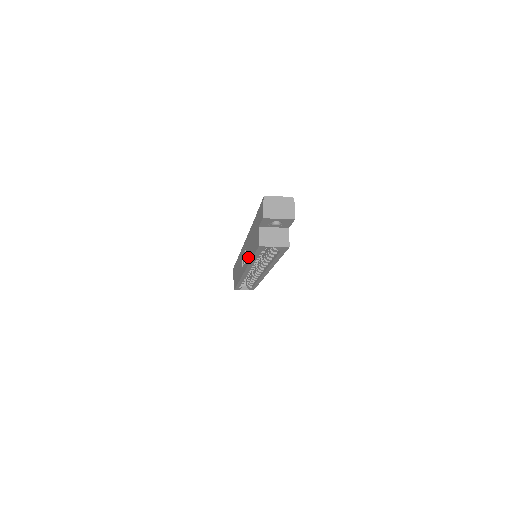
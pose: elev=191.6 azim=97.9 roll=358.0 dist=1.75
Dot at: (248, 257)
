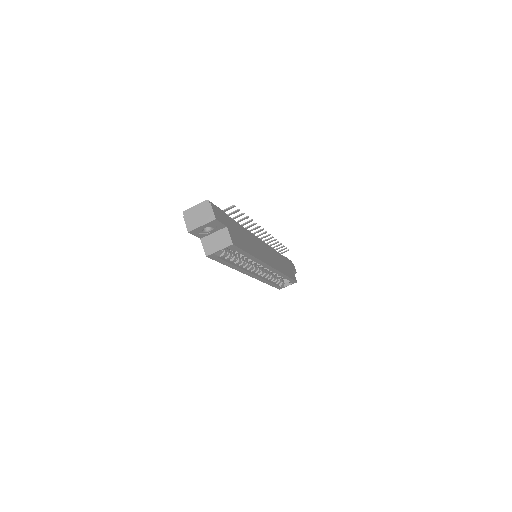
Dot at: occluded
